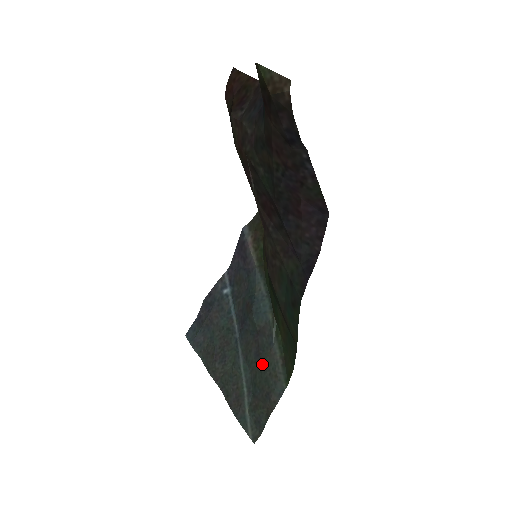
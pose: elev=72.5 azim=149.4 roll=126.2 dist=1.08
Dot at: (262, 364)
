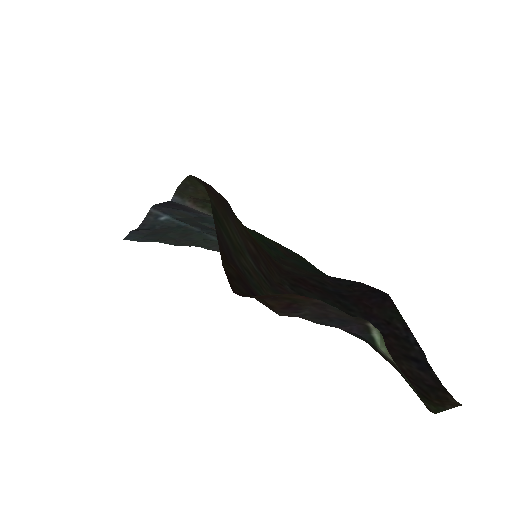
Dot at: occluded
